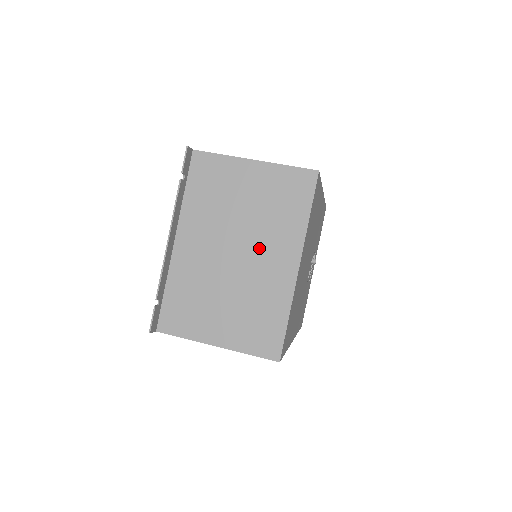
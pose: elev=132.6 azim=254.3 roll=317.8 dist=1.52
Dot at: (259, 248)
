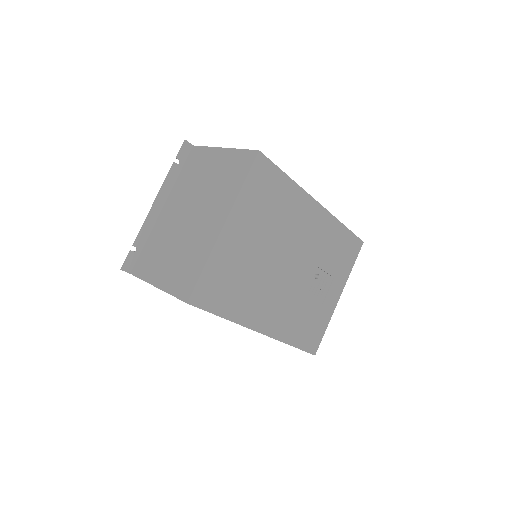
Dot at: (205, 211)
